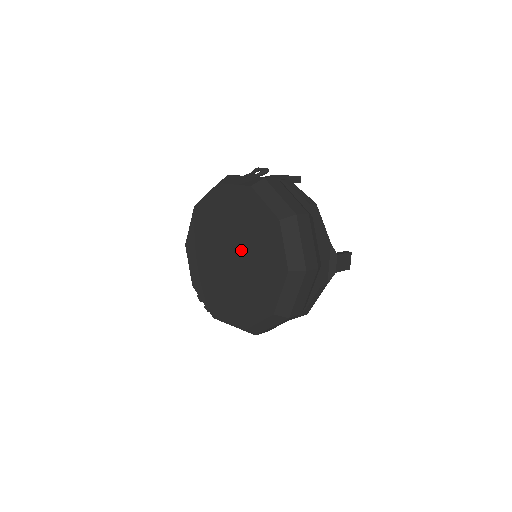
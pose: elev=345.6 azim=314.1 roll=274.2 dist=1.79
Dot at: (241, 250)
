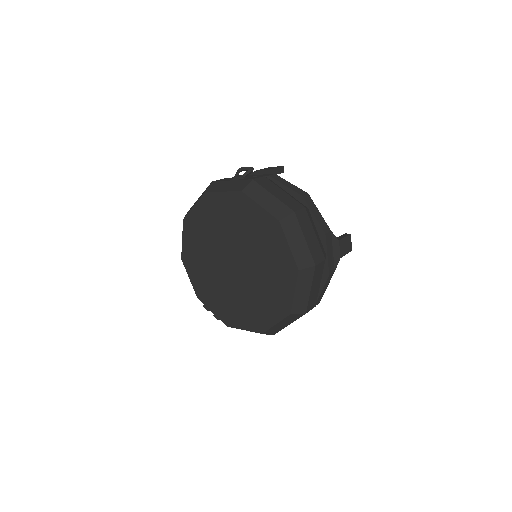
Dot at: (243, 256)
